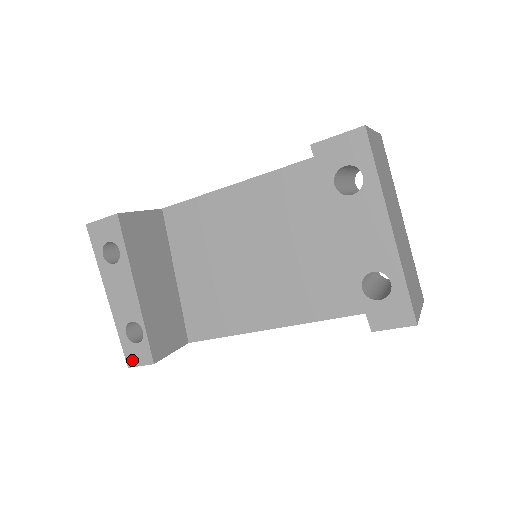
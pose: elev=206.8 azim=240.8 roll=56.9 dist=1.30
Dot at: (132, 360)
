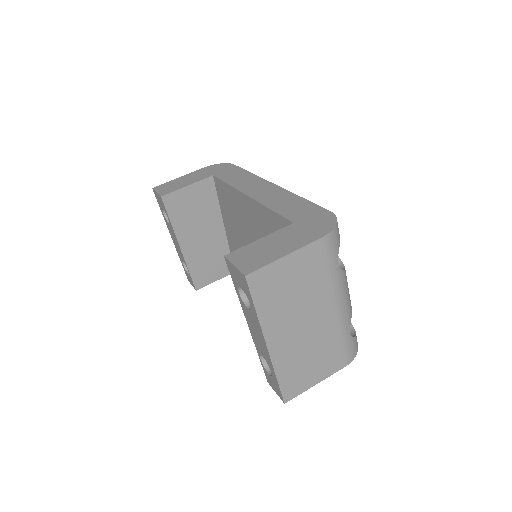
Dot at: (189, 279)
